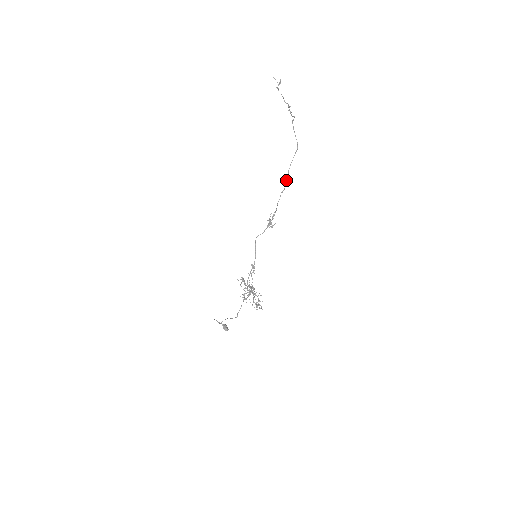
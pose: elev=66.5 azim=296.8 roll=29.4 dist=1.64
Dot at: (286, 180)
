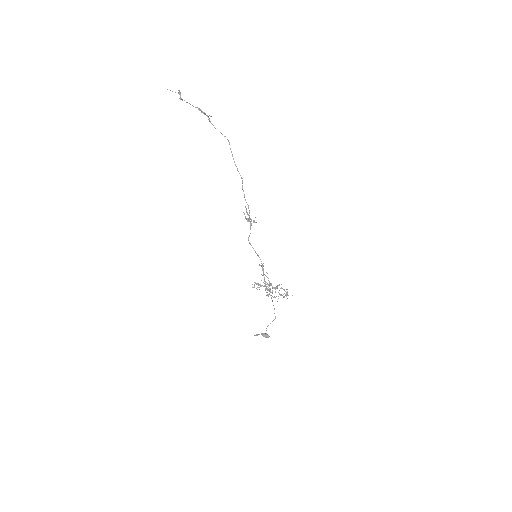
Dot at: occluded
